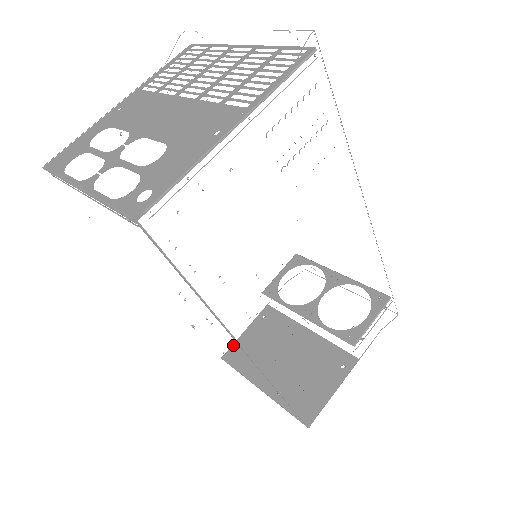
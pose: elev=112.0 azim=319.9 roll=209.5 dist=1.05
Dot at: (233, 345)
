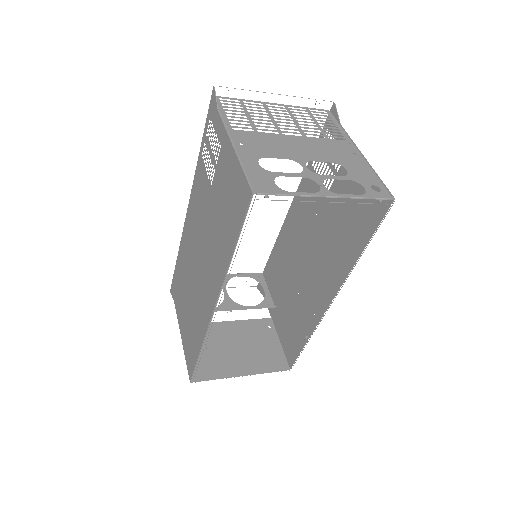
Dot at: occluded
